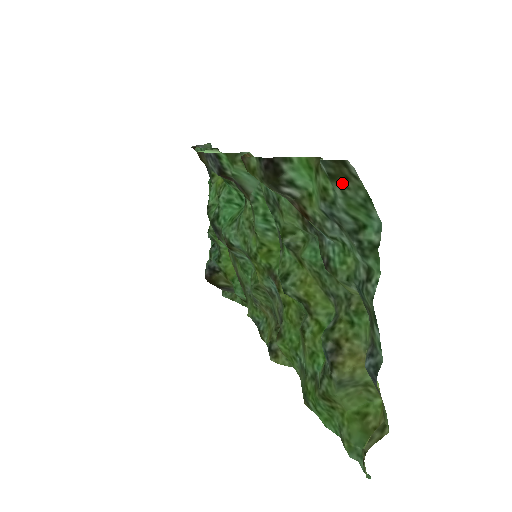
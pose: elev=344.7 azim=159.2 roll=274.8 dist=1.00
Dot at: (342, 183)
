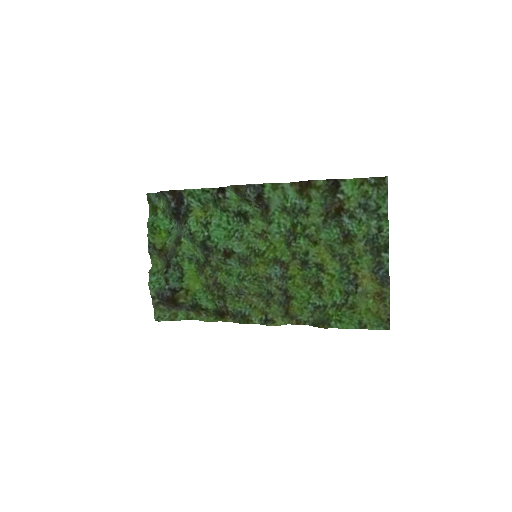
Dot at: (379, 187)
